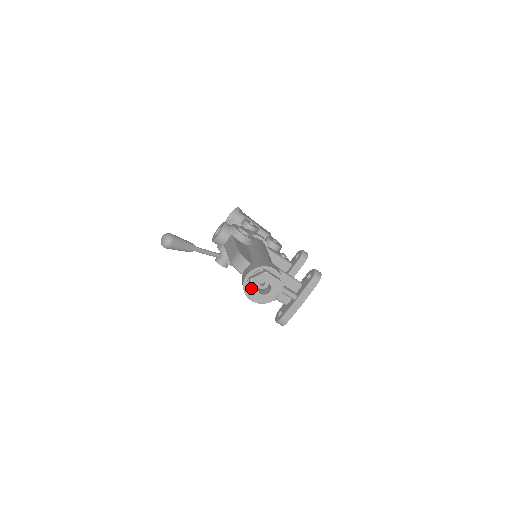
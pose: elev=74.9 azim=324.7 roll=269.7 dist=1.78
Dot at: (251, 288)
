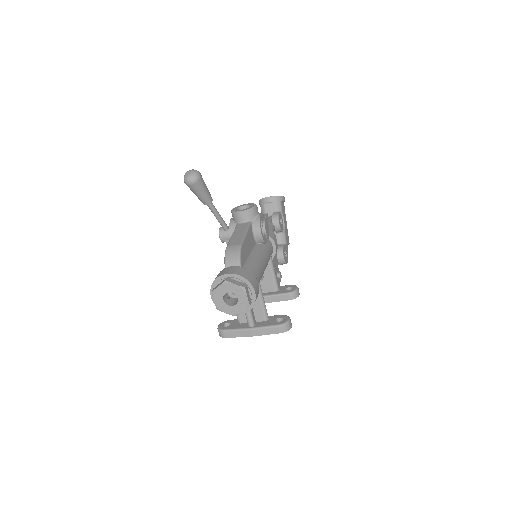
Dot at: (220, 288)
